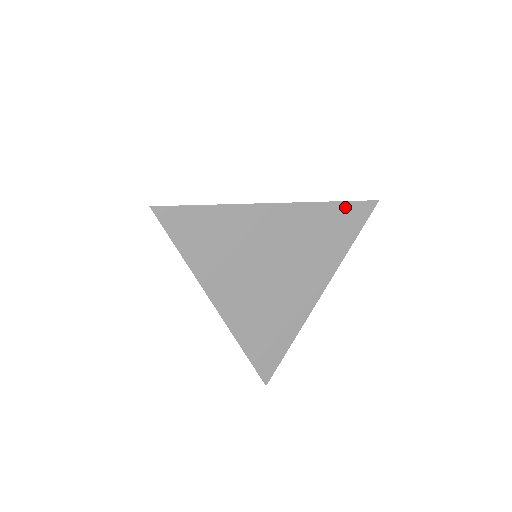
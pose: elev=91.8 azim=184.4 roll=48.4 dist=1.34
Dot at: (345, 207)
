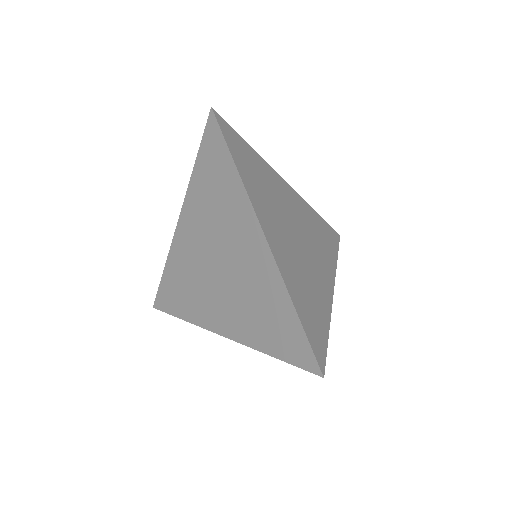
Dot at: occluded
